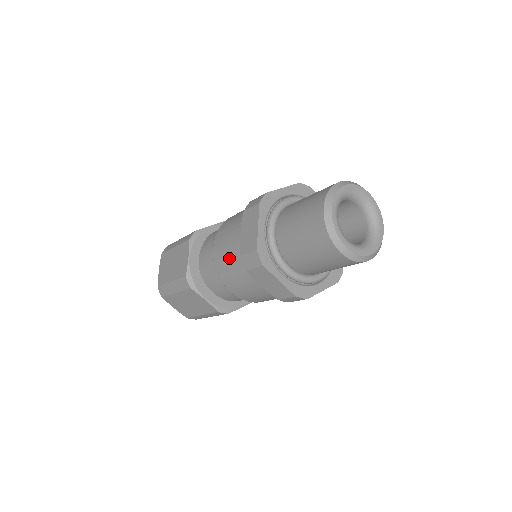
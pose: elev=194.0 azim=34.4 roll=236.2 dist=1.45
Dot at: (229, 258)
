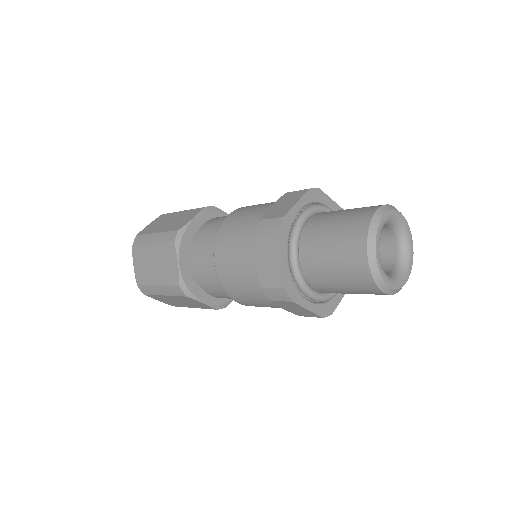
Dot at: (242, 224)
